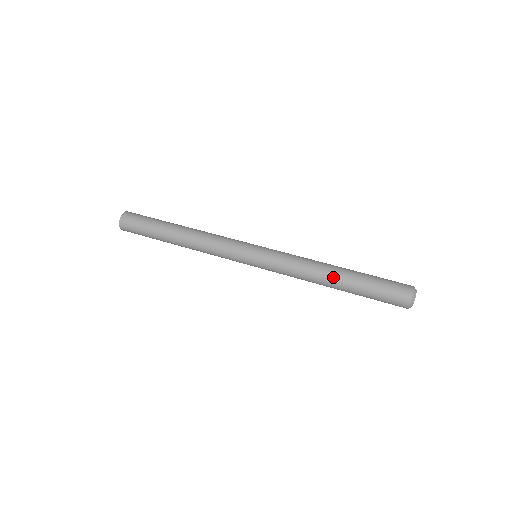
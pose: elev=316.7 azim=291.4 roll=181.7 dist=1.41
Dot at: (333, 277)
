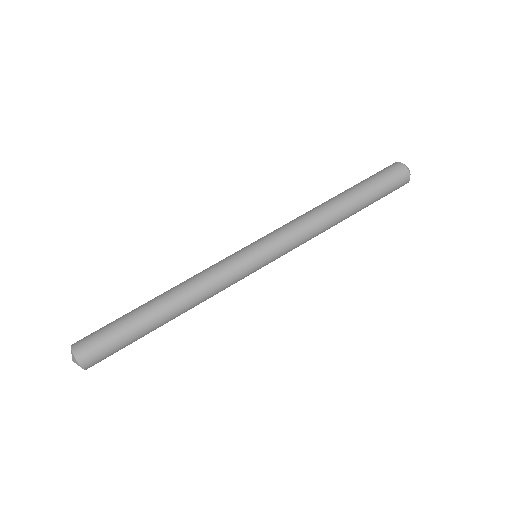
Dot at: occluded
